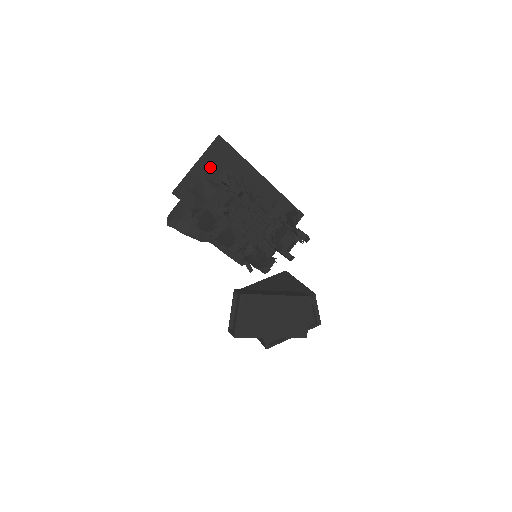
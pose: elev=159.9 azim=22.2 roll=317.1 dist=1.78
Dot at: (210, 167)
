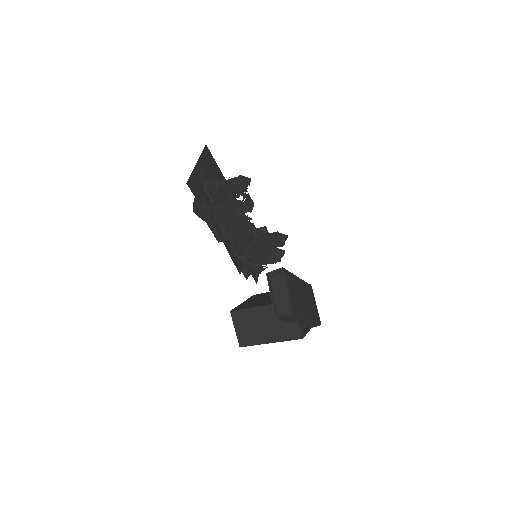
Dot at: (205, 170)
